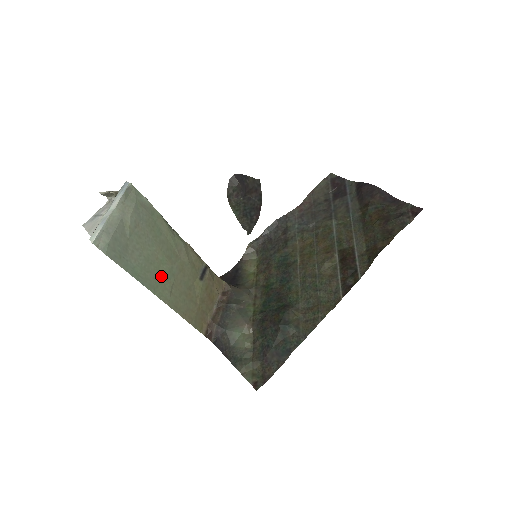
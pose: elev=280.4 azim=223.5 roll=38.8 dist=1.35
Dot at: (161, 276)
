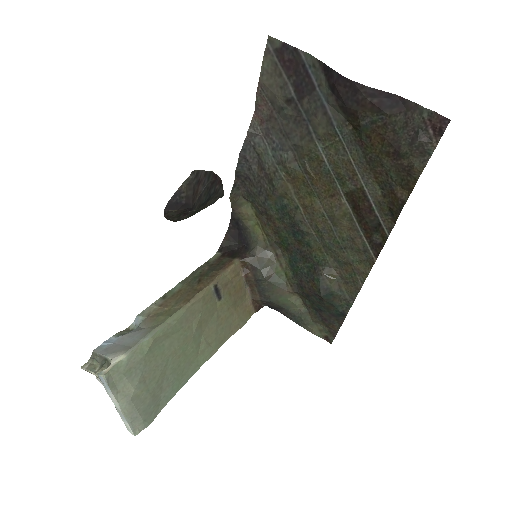
Dot at: (193, 354)
